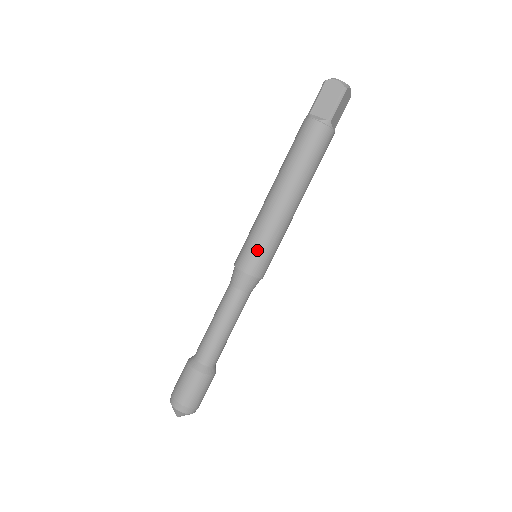
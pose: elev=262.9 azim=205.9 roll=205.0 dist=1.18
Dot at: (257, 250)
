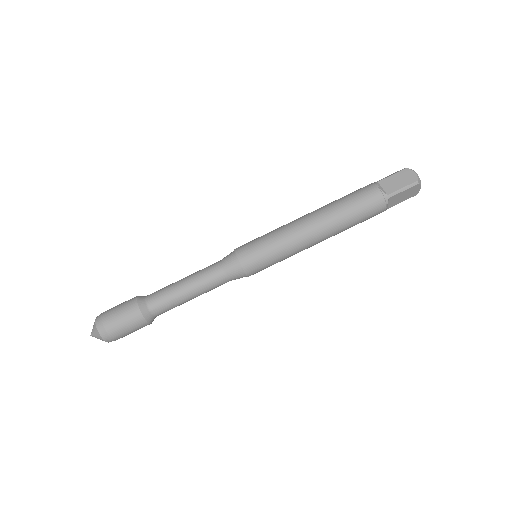
Dot at: (261, 249)
